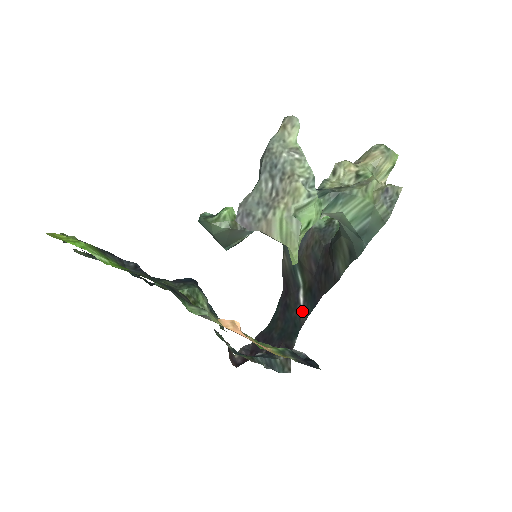
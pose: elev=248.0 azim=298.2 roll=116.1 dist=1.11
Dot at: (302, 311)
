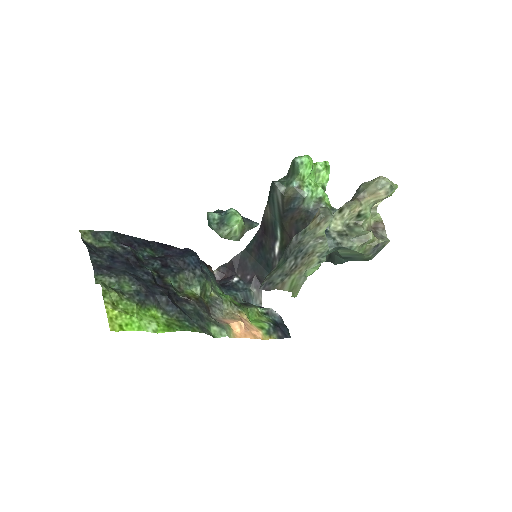
Dot at: (276, 259)
